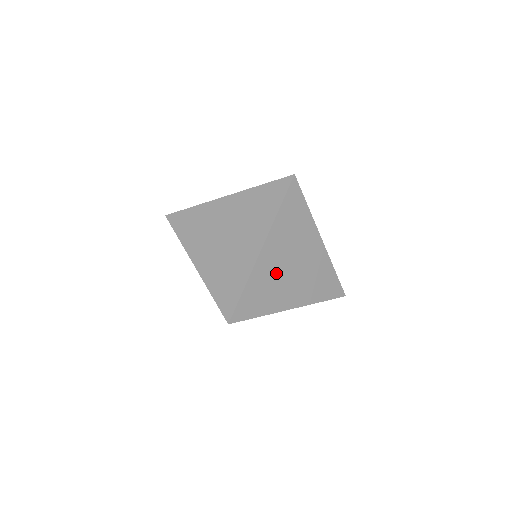
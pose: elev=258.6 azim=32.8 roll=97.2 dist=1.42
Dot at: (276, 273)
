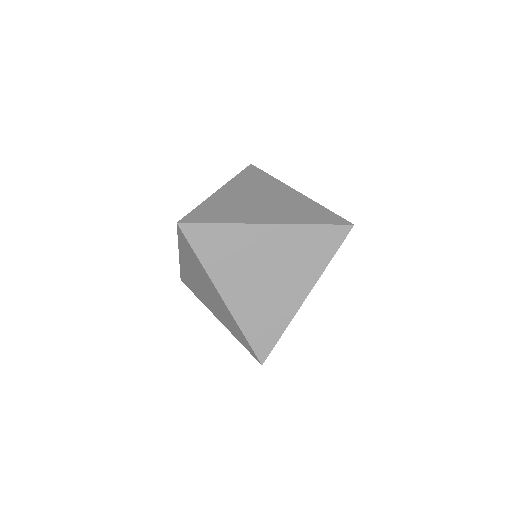
Dot at: occluded
